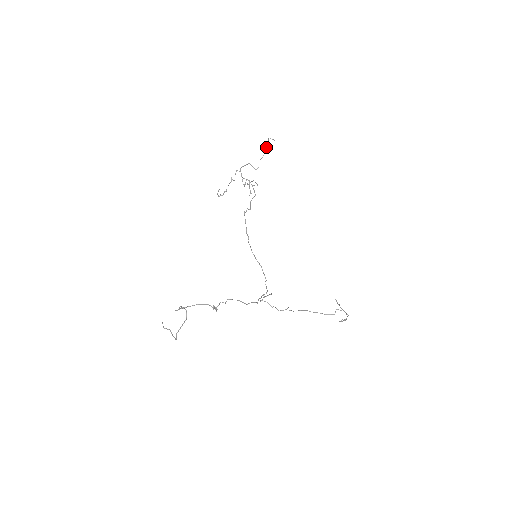
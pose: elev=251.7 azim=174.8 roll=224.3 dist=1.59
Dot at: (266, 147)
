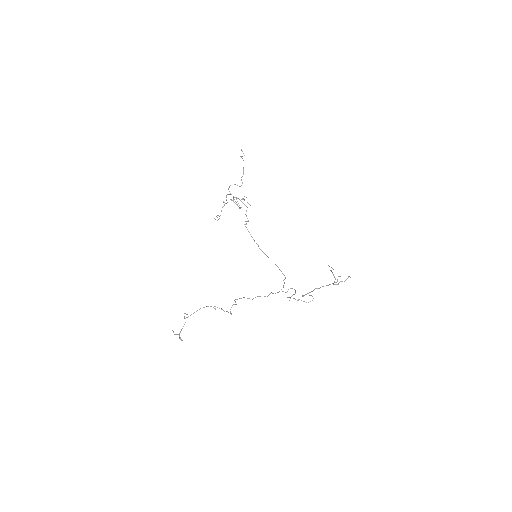
Dot at: occluded
